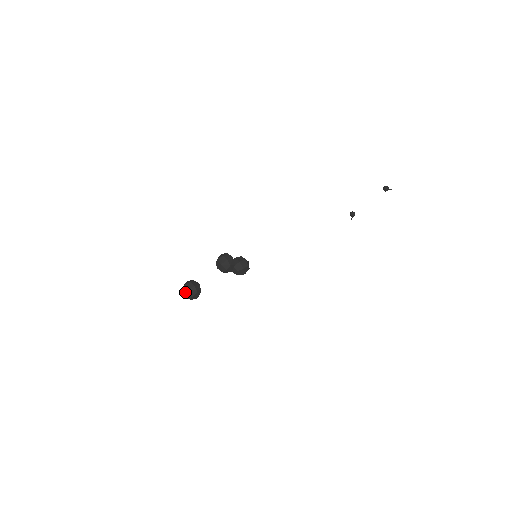
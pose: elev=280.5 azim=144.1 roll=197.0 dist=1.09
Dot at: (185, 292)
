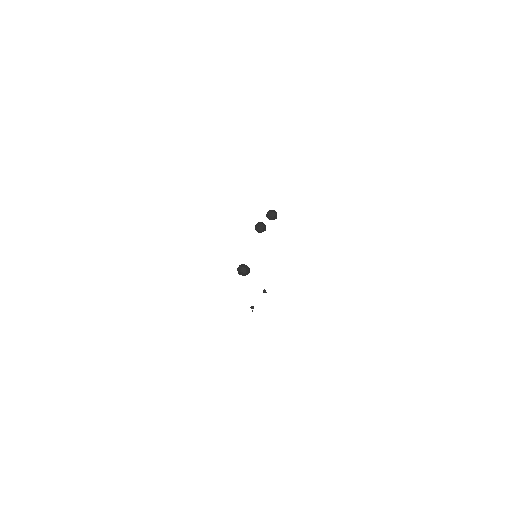
Dot at: (260, 225)
